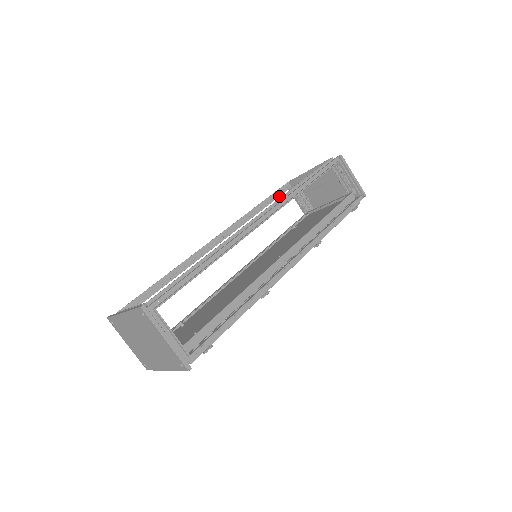
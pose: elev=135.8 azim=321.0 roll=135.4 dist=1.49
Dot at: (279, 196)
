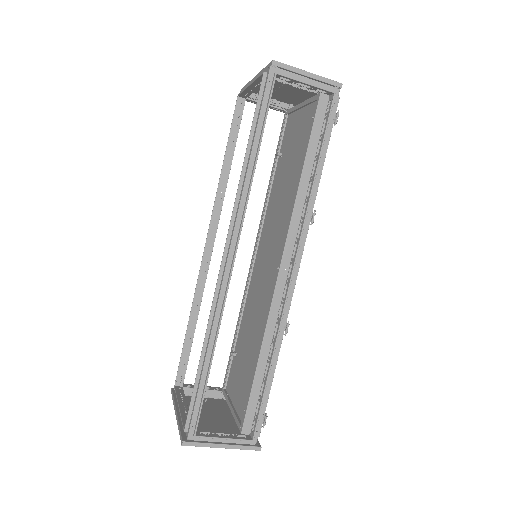
Dot at: (239, 127)
